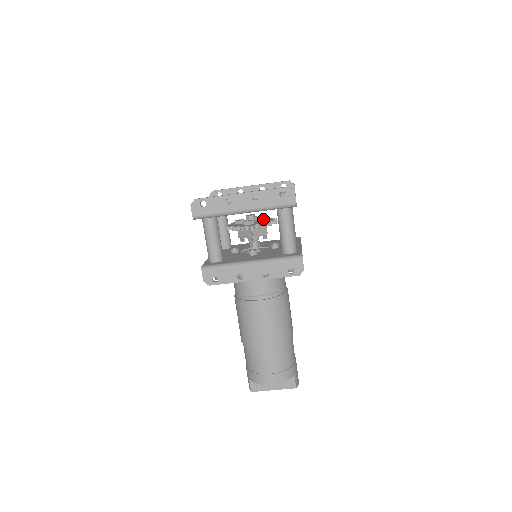
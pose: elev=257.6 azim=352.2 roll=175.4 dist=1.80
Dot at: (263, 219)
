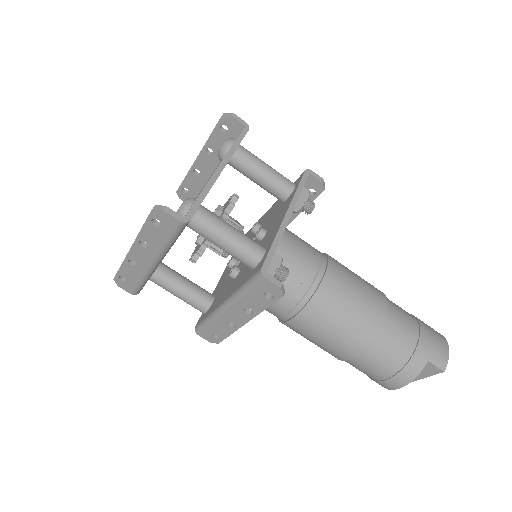
Dot at: occluded
